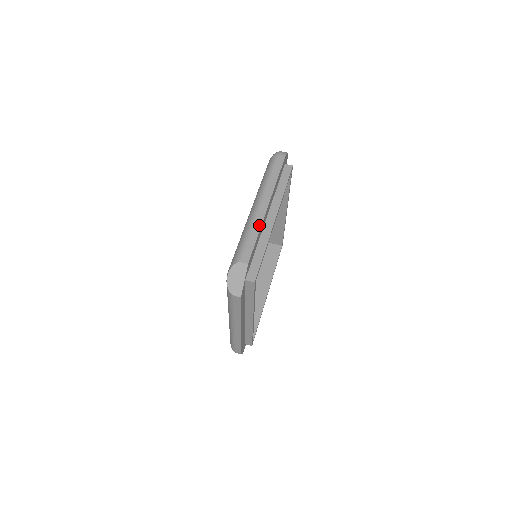
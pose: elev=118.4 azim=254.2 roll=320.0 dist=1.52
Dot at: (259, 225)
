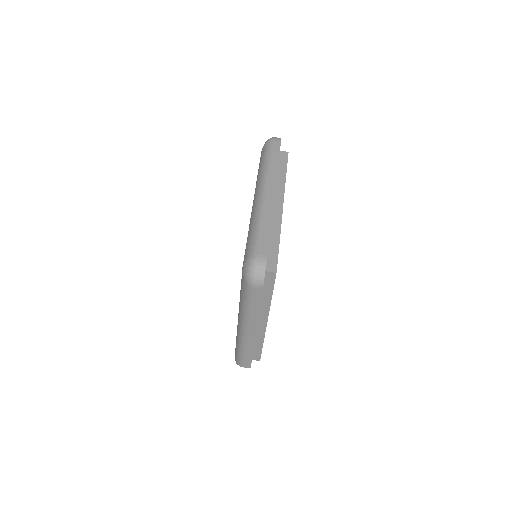
Dot at: (251, 347)
